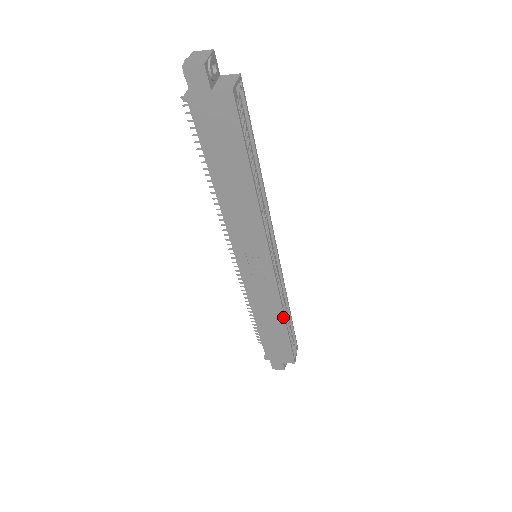
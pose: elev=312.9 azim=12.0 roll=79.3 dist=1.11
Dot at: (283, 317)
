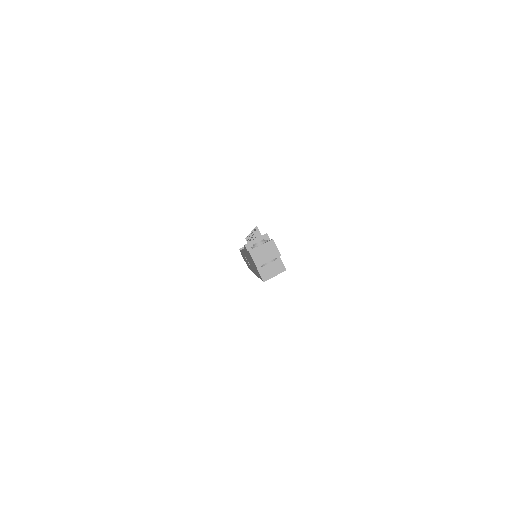
Dot at: occluded
